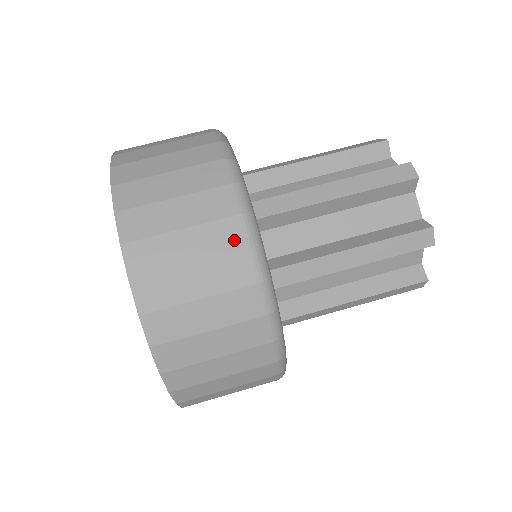
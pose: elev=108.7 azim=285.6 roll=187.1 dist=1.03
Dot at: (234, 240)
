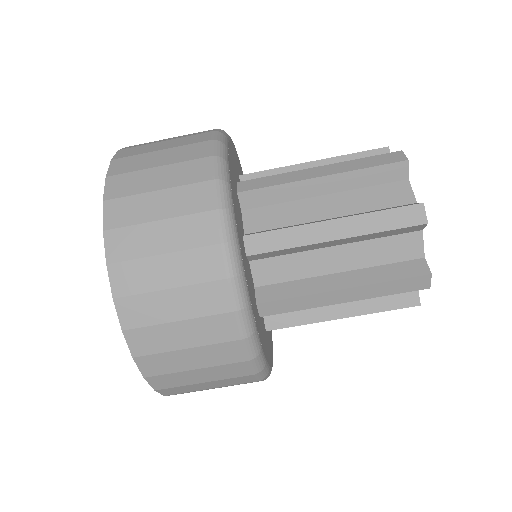
Dot at: (221, 303)
